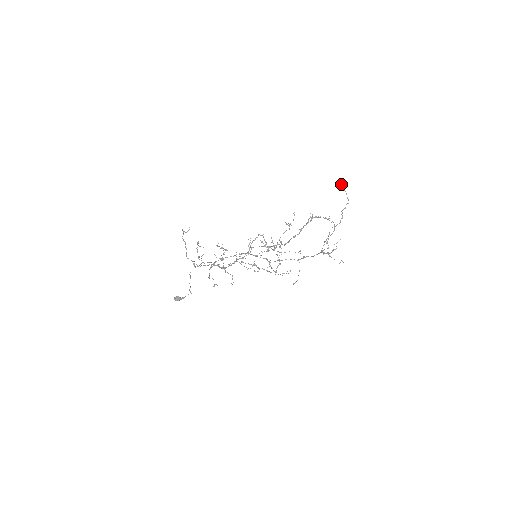
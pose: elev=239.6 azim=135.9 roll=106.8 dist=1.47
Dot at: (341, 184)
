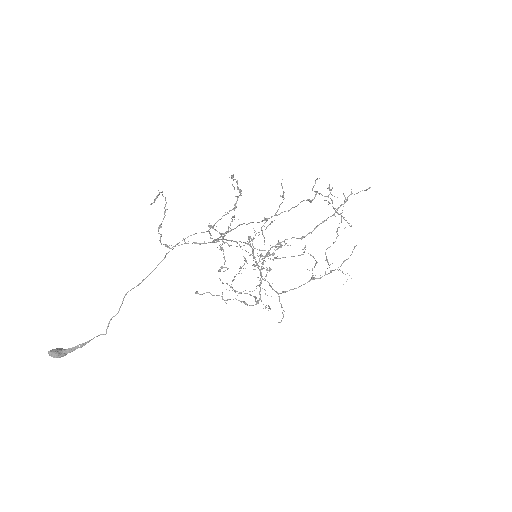
Dot at: (343, 194)
